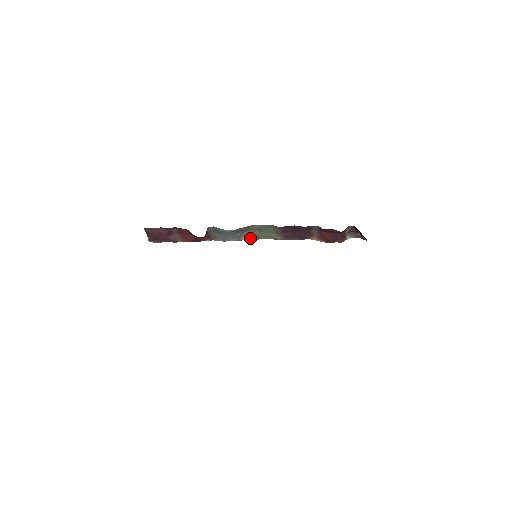
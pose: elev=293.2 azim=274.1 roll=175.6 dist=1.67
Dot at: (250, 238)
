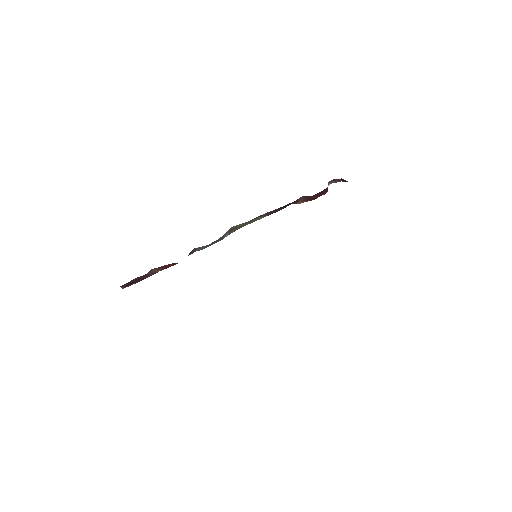
Dot at: (232, 231)
